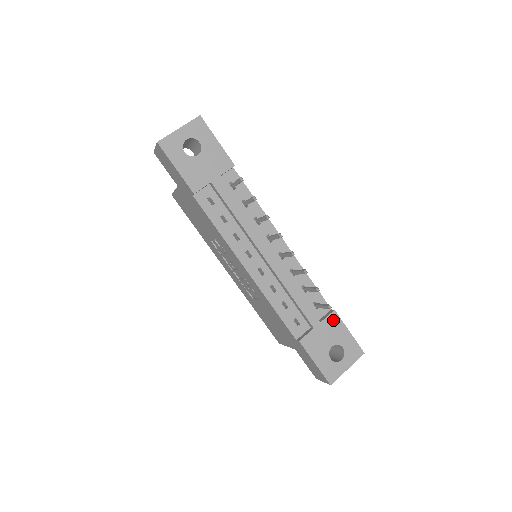
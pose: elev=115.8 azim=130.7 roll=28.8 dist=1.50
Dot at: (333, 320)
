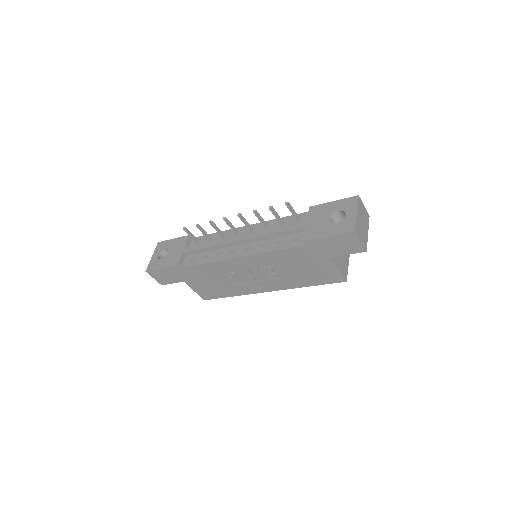
Dot at: (314, 211)
